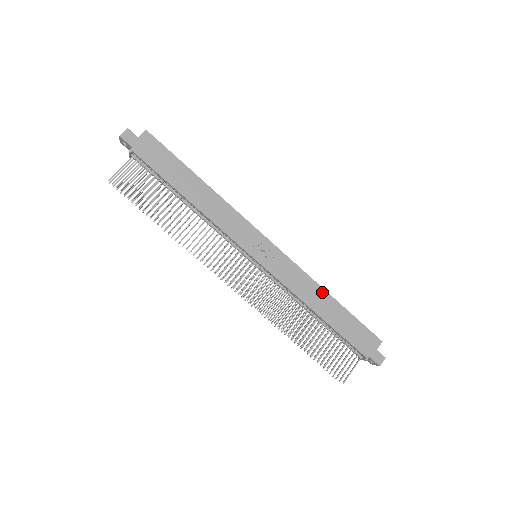
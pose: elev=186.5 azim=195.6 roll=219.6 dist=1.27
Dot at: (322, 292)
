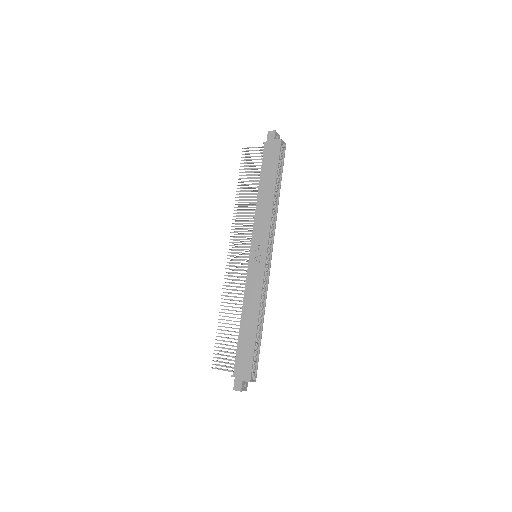
Dot at: (256, 313)
